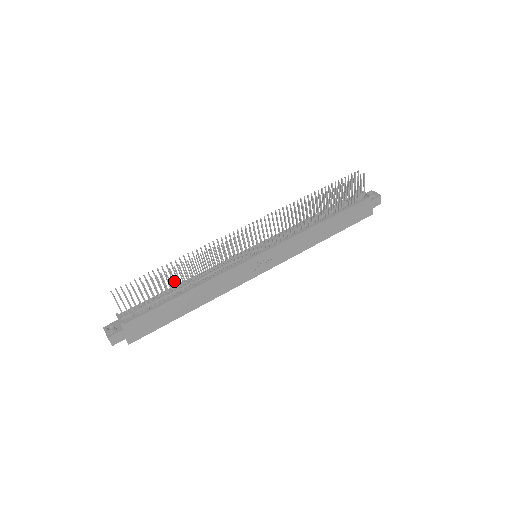
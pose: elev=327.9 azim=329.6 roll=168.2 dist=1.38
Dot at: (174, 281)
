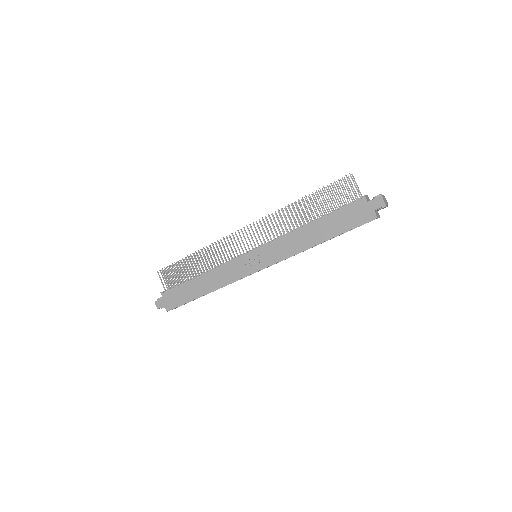
Dot at: (192, 266)
